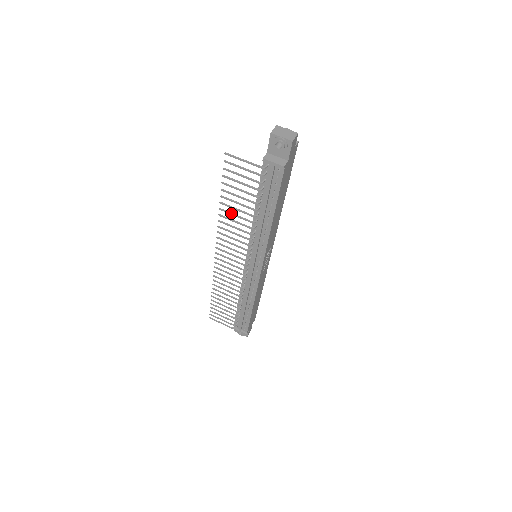
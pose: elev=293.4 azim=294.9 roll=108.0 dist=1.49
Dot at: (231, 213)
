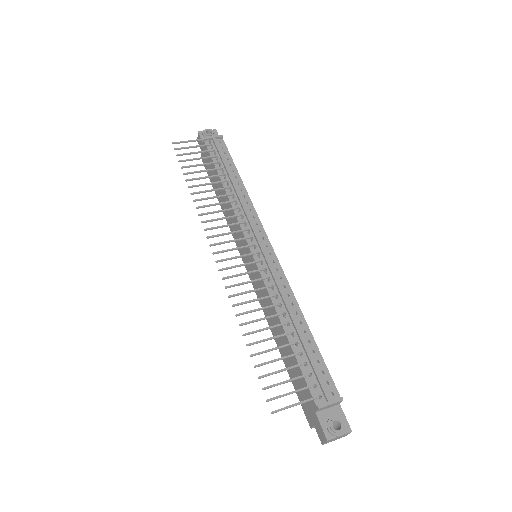
Dot at: (204, 191)
